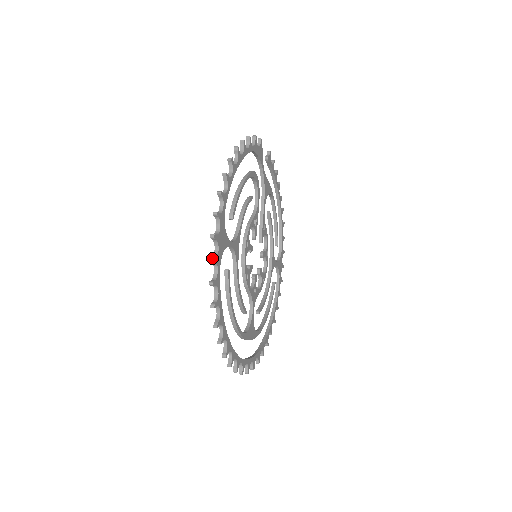
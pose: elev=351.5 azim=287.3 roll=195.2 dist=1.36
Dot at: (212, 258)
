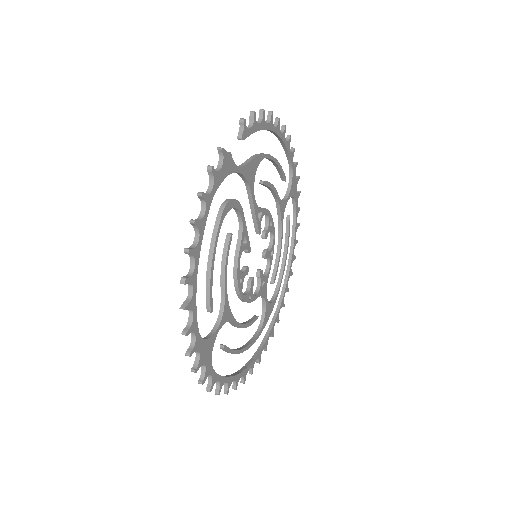
Dot at: (201, 383)
